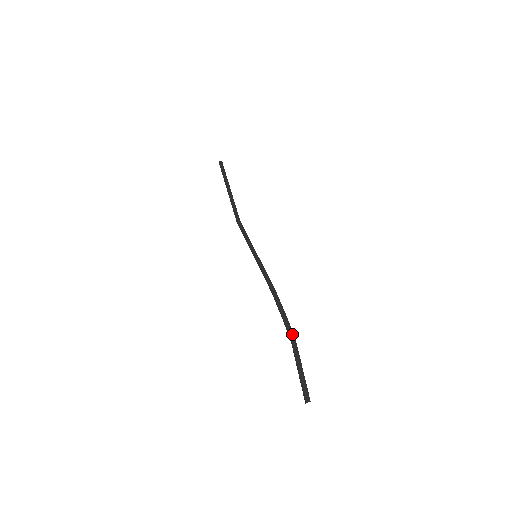
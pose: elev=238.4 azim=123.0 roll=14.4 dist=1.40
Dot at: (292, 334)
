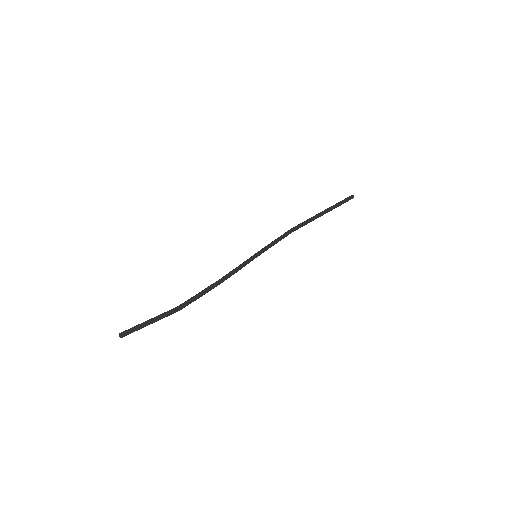
Dot at: (182, 306)
